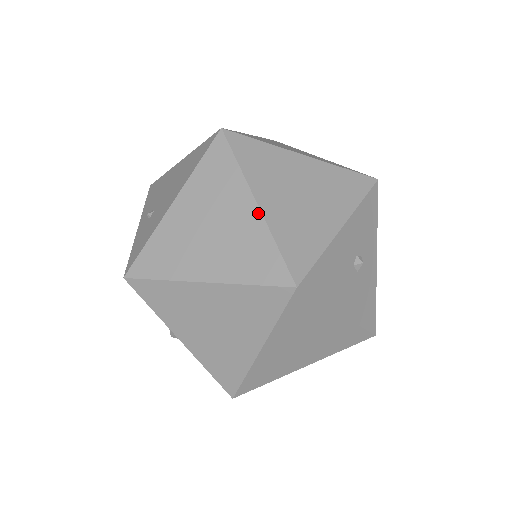
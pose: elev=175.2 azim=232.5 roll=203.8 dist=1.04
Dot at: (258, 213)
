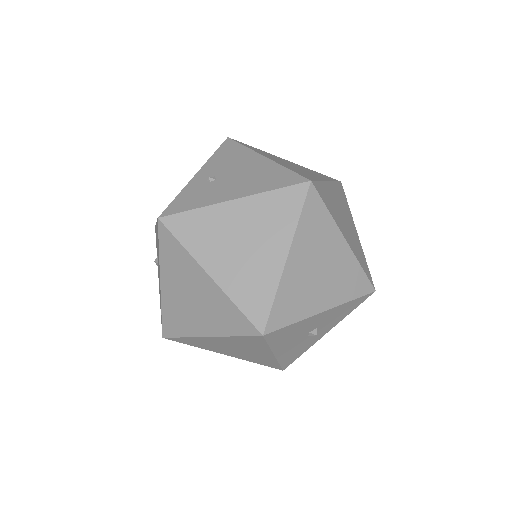
Dot at: (282, 265)
